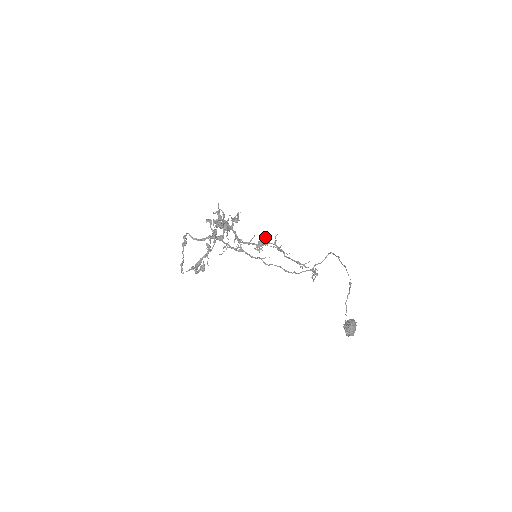
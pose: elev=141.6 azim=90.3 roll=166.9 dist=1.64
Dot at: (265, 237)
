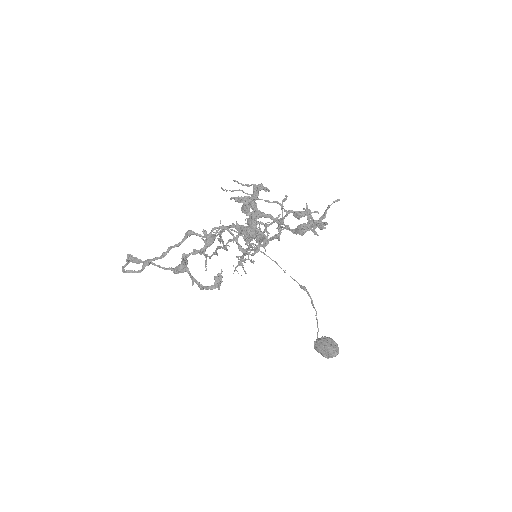
Dot at: occluded
